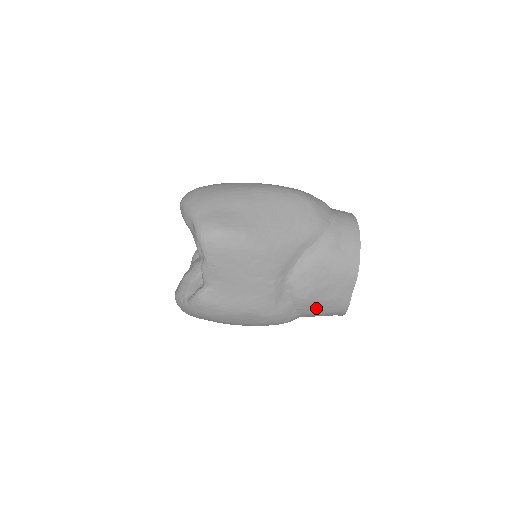
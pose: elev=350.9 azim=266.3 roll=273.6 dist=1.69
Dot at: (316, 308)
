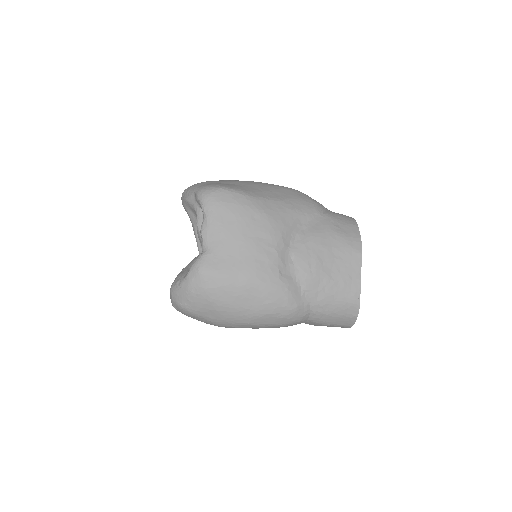
Dot at: (325, 292)
